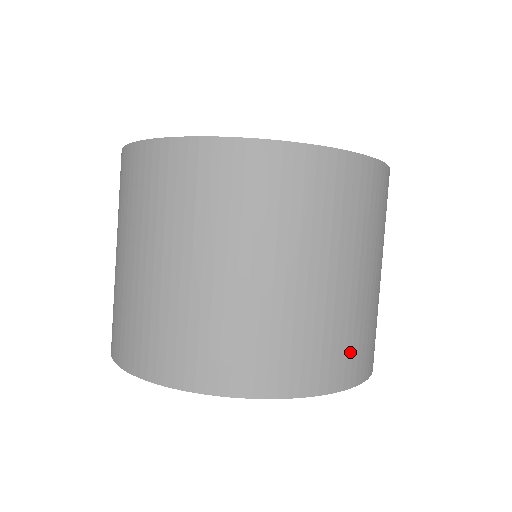
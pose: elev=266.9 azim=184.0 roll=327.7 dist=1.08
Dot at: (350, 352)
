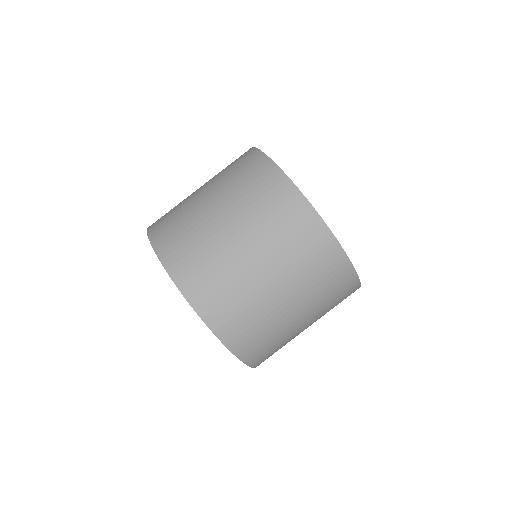
Dot at: occluded
